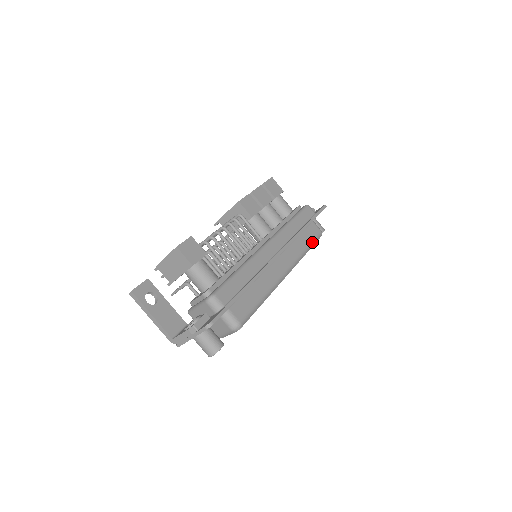
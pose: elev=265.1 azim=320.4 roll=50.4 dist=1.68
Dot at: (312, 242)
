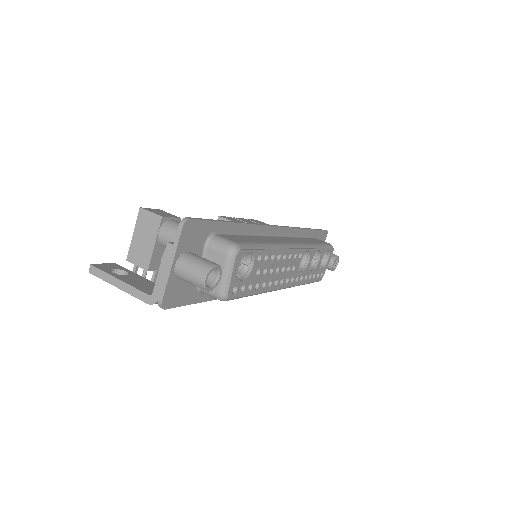
Dot at: (321, 244)
